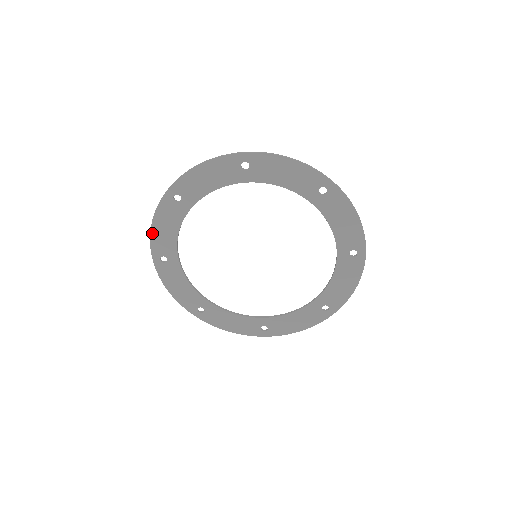
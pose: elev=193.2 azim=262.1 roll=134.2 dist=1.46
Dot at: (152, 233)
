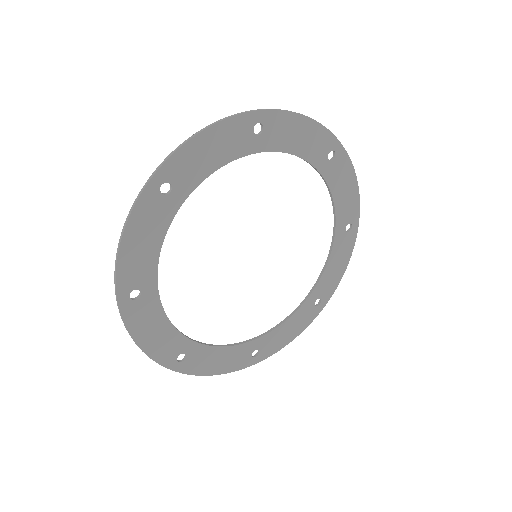
Dot at: (120, 254)
